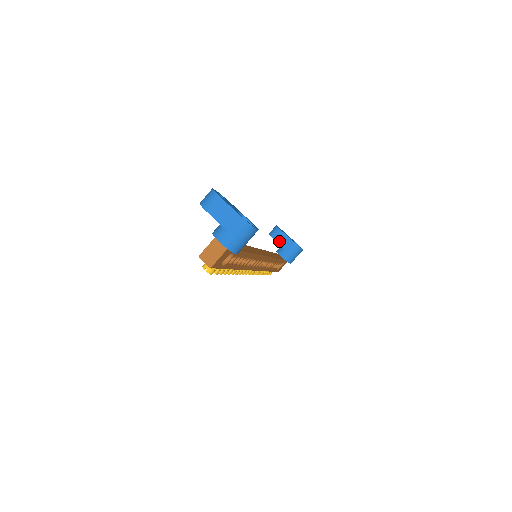
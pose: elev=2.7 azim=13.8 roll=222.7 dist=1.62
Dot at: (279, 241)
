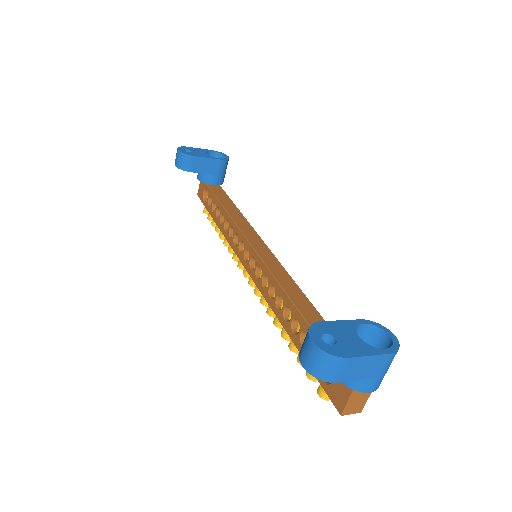
Dot at: (200, 170)
